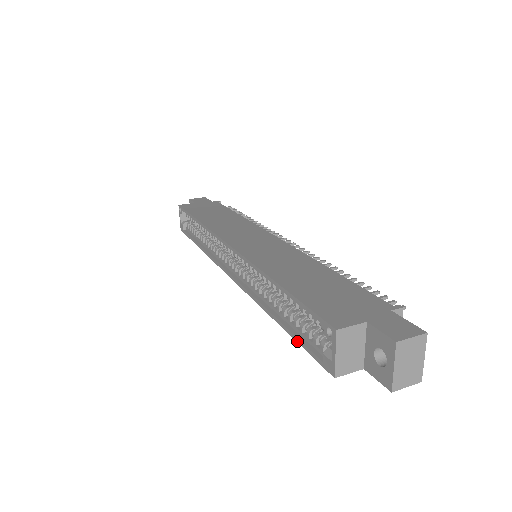
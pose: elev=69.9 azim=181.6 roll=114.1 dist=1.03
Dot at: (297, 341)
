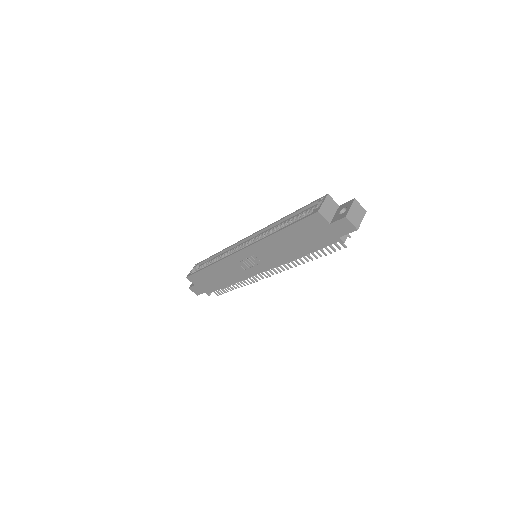
Dot at: (294, 223)
